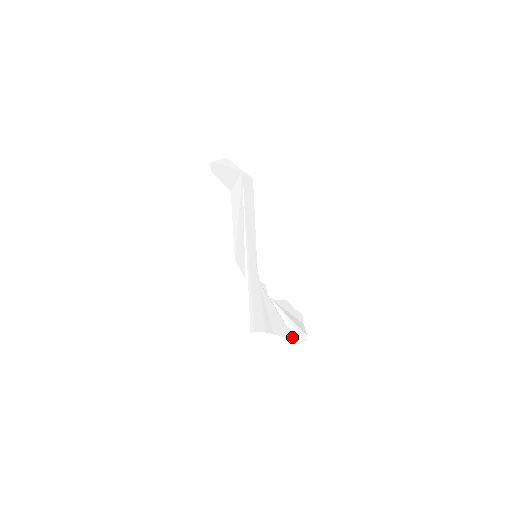
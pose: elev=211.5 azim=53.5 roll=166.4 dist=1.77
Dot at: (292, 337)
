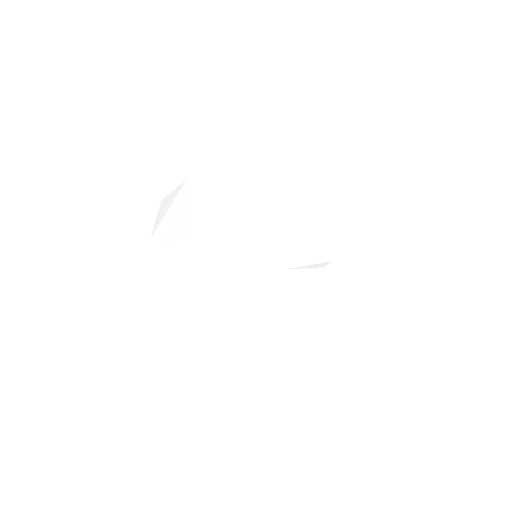
Dot at: (319, 270)
